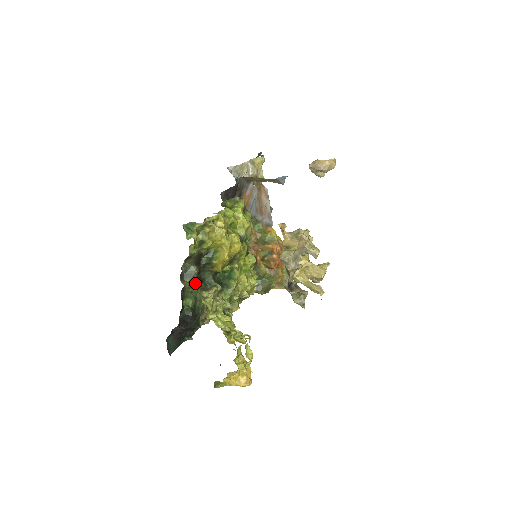
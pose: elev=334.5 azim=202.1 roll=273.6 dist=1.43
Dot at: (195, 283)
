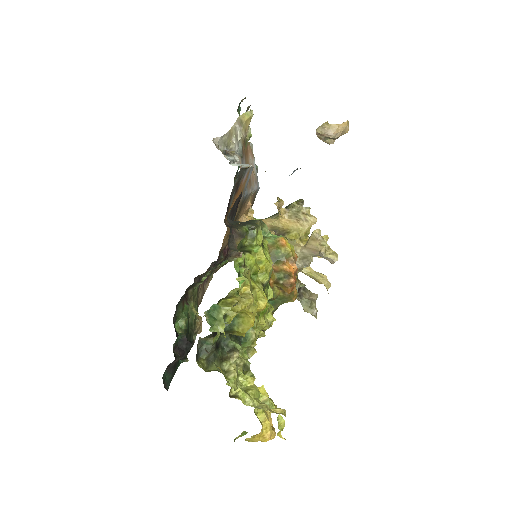
Dot at: (213, 357)
